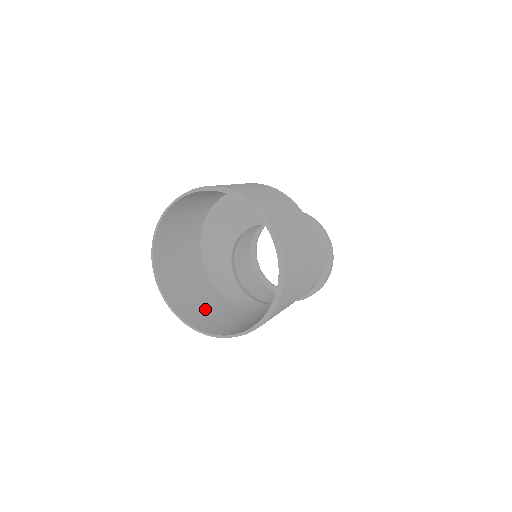
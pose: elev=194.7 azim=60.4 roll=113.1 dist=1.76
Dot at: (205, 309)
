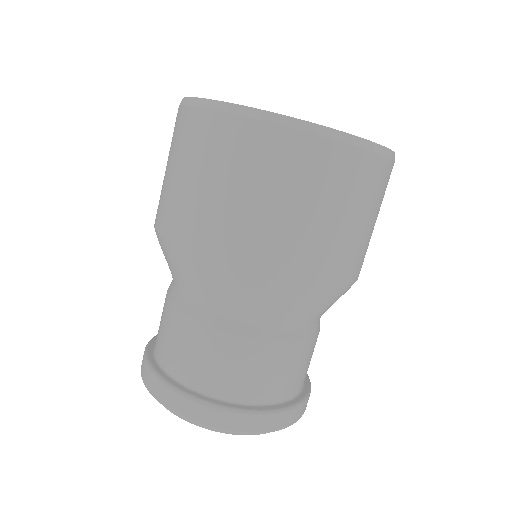
Dot at: occluded
